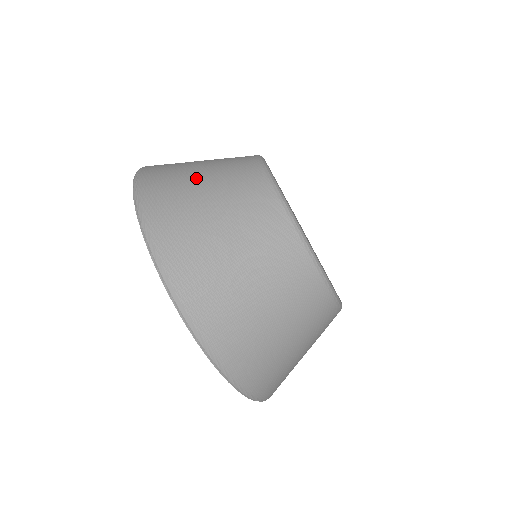
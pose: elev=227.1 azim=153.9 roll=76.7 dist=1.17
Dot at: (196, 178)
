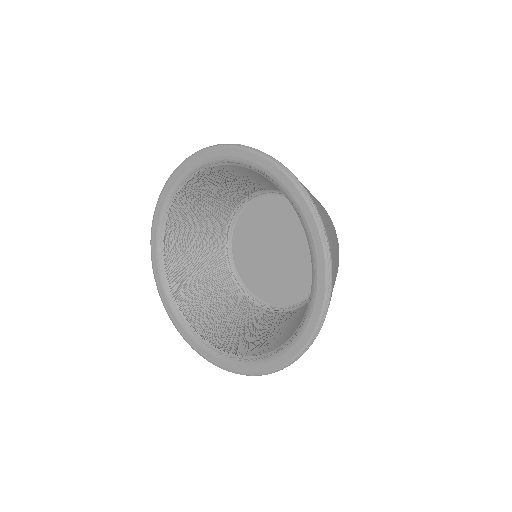
Dot at: occluded
